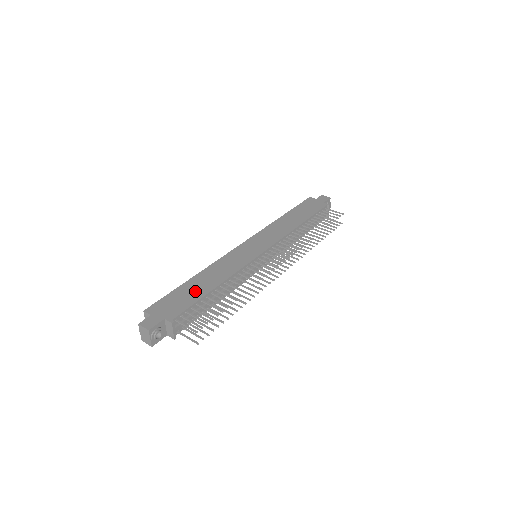
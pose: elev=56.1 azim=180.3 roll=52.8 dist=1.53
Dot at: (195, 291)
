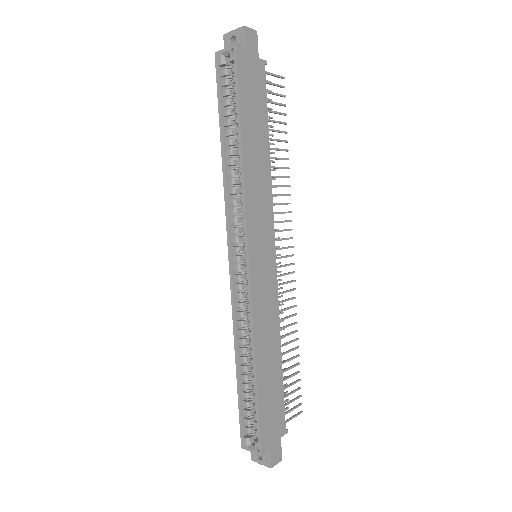
Dot at: (273, 384)
